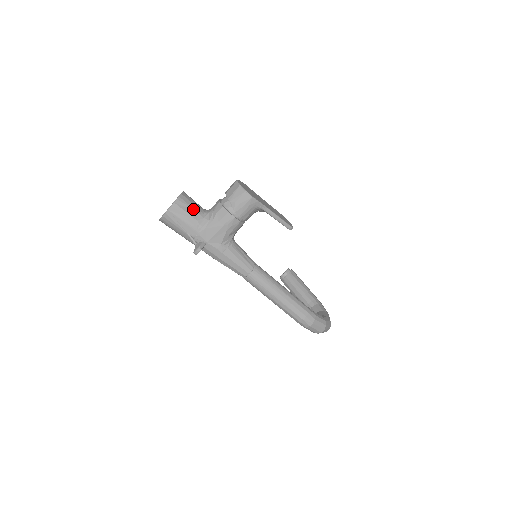
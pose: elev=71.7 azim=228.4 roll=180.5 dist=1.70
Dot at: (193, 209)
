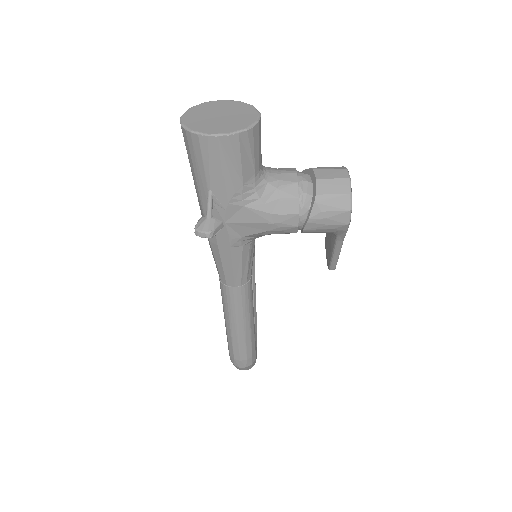
Dot at: (253, 162)
